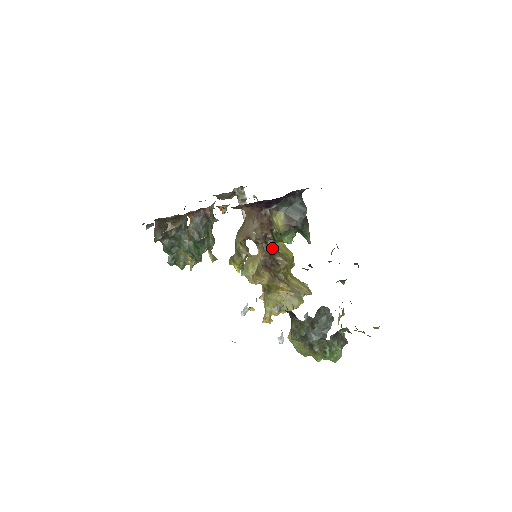
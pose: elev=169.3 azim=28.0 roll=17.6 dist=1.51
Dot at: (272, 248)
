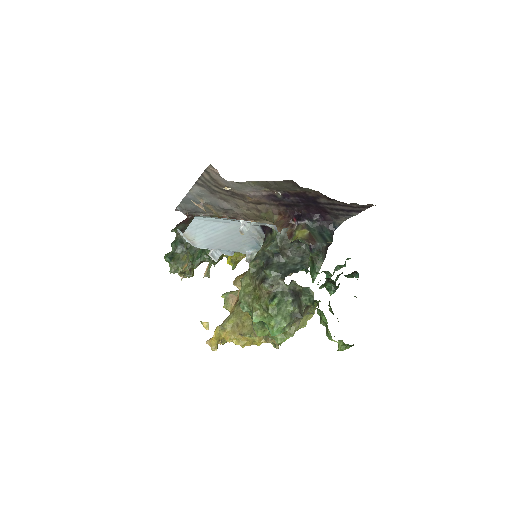
Dot at: occluded
